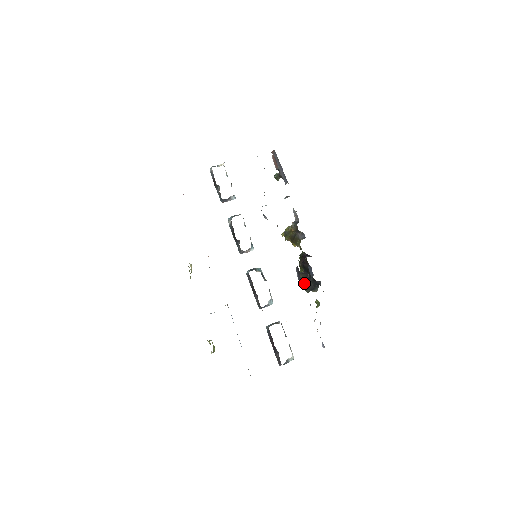
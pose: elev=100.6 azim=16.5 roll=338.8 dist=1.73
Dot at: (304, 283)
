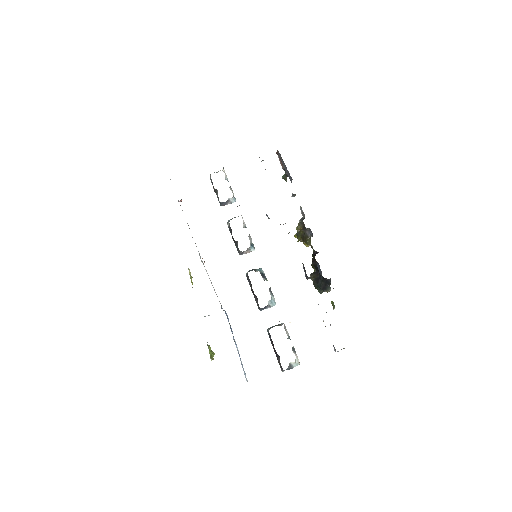
Dot at: (316, 283)
